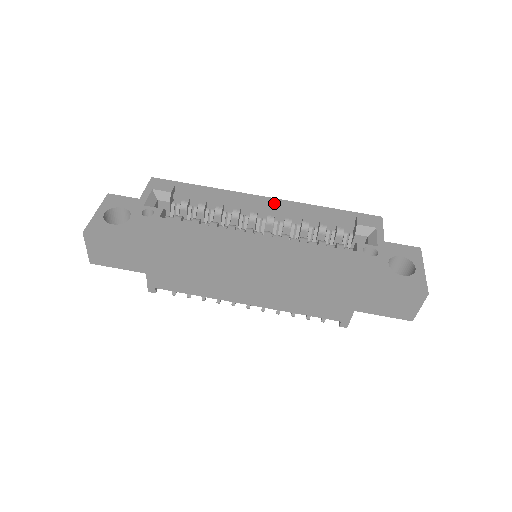
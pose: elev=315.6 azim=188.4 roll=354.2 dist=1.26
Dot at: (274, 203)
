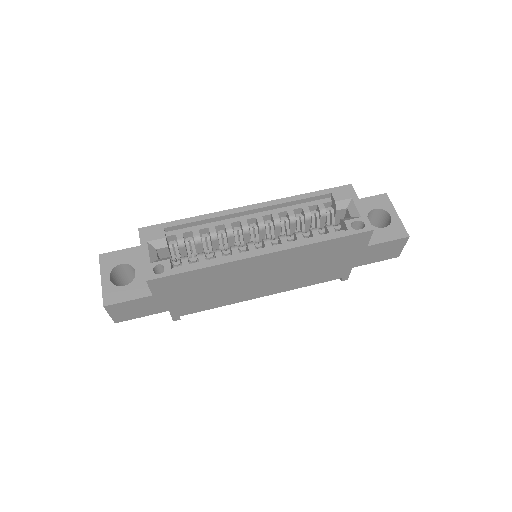
Dot at: (258, 209)
